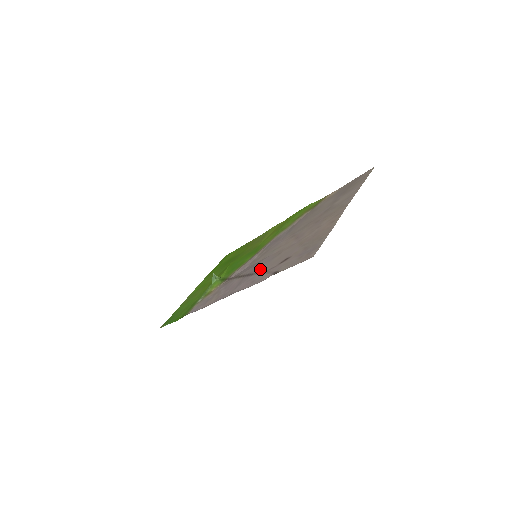
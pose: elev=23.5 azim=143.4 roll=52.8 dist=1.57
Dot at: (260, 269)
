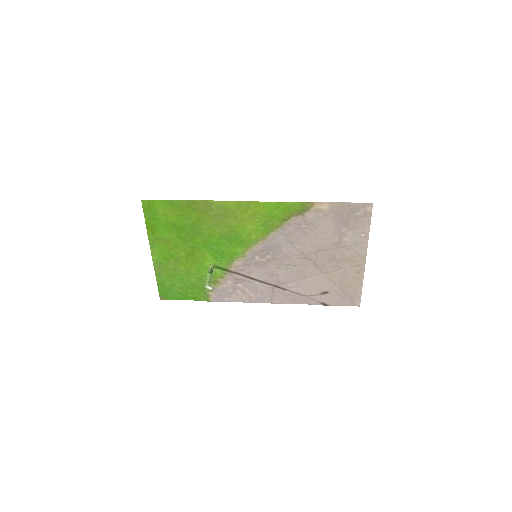
Dot at: (293, 288)
